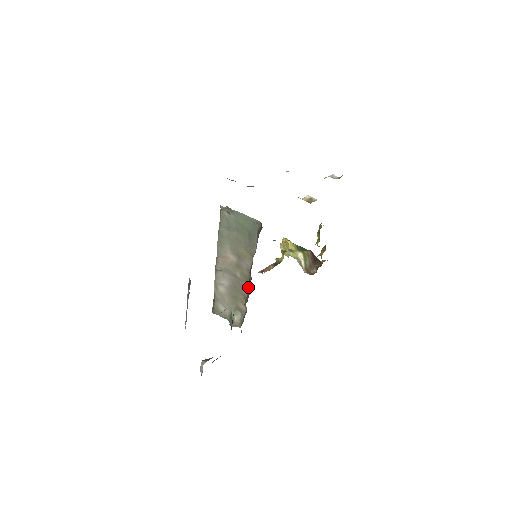
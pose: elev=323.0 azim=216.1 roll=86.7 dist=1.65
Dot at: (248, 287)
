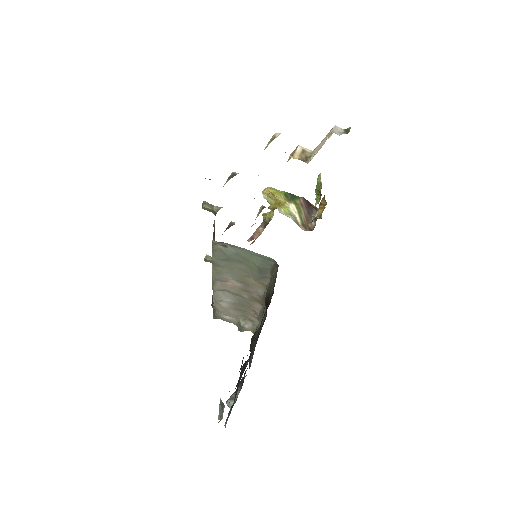
Dot at: (260, 306)
